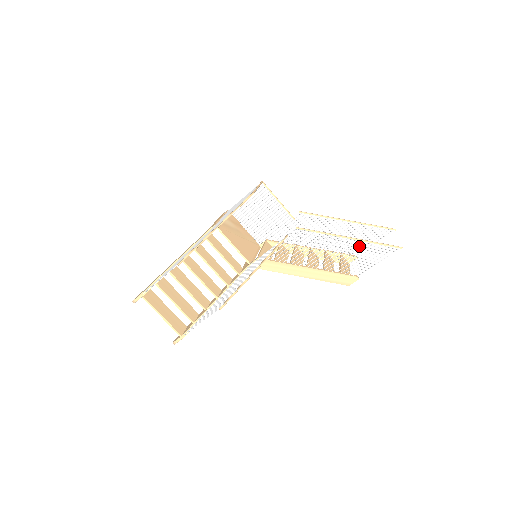
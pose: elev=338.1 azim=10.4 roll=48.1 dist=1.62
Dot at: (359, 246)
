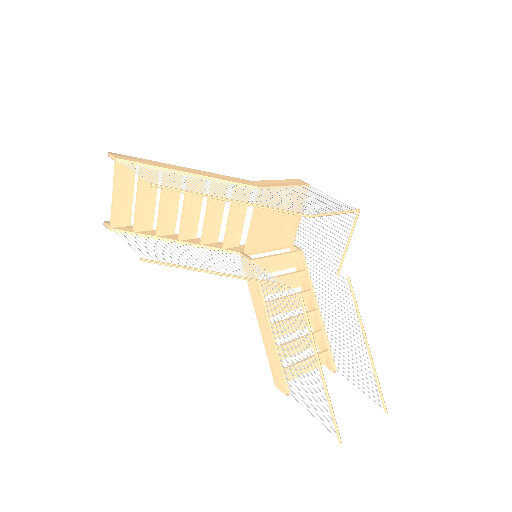
Dot at: occluded
